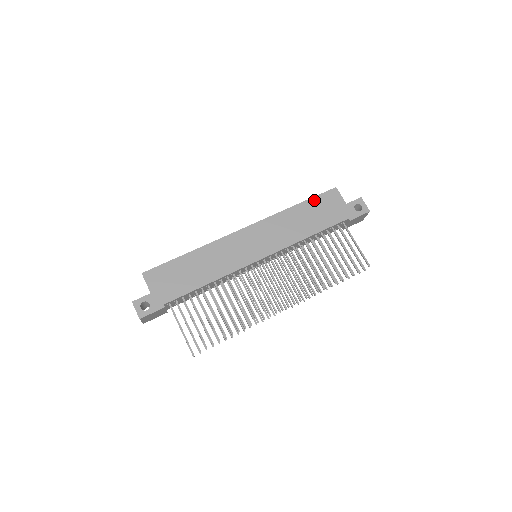
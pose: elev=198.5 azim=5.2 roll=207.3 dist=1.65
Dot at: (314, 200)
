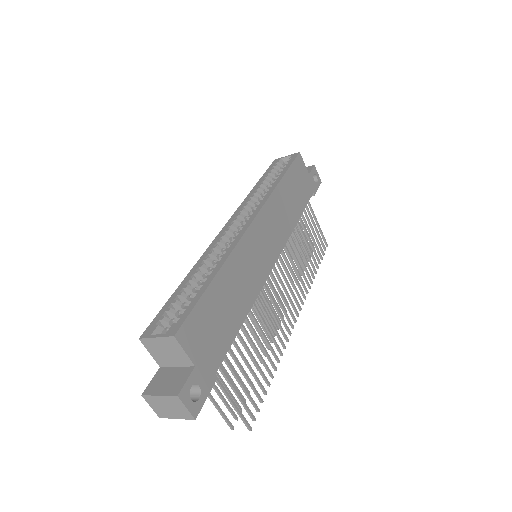
Dot at: (291, 171)
